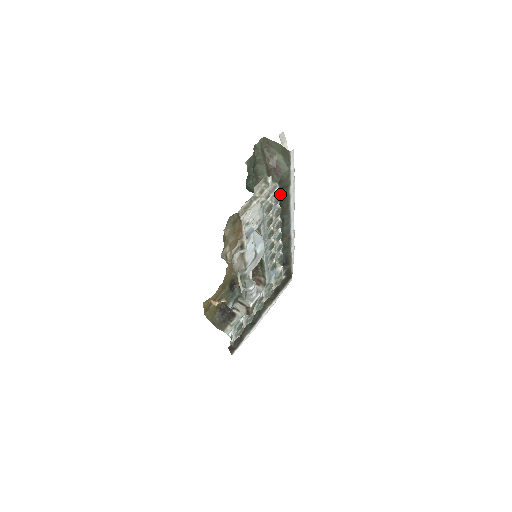
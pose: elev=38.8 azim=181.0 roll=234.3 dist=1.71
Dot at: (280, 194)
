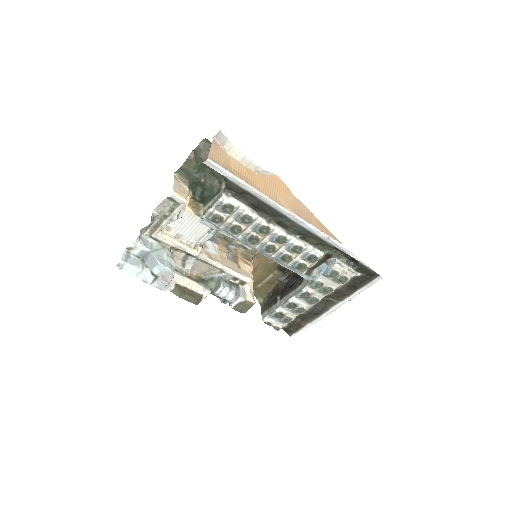
Dot at: (244, 199)
